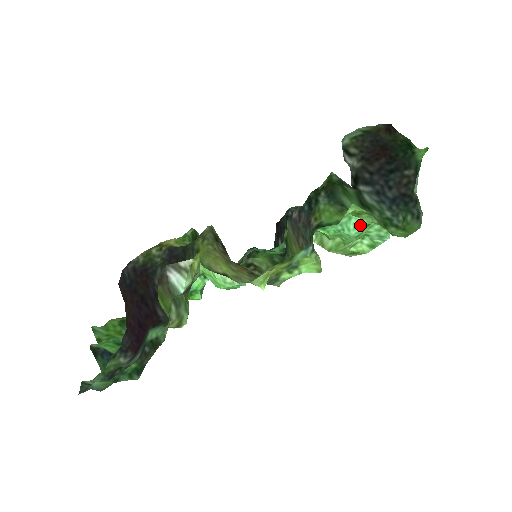
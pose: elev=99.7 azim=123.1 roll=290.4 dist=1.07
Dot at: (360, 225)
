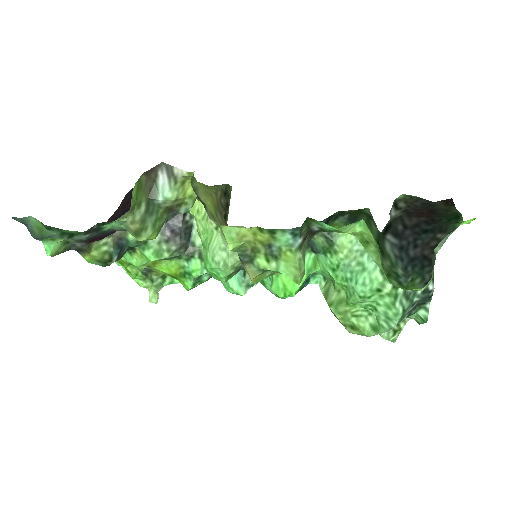
Dot at: (370, 284)
